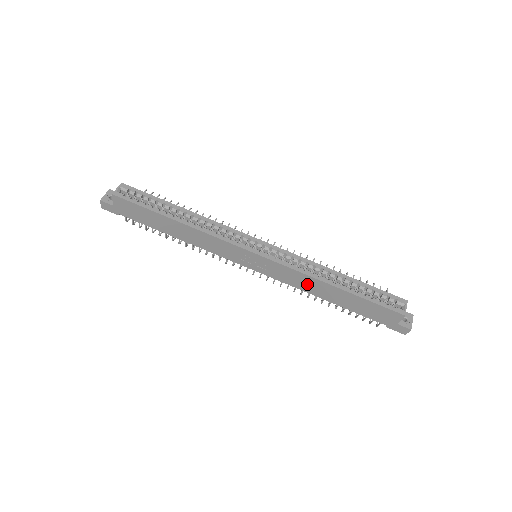
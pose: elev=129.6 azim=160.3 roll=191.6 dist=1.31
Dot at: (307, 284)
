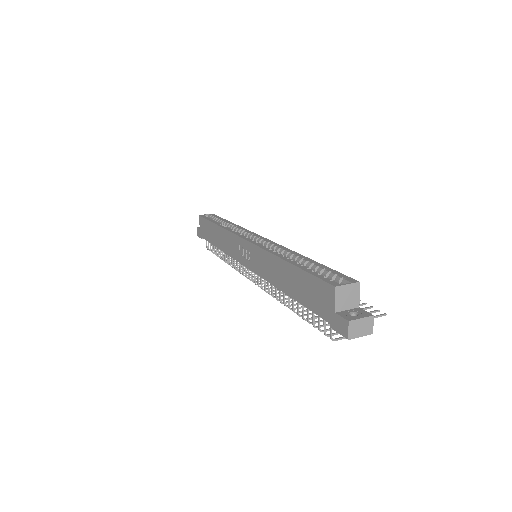
Dot at: (271, 269)
